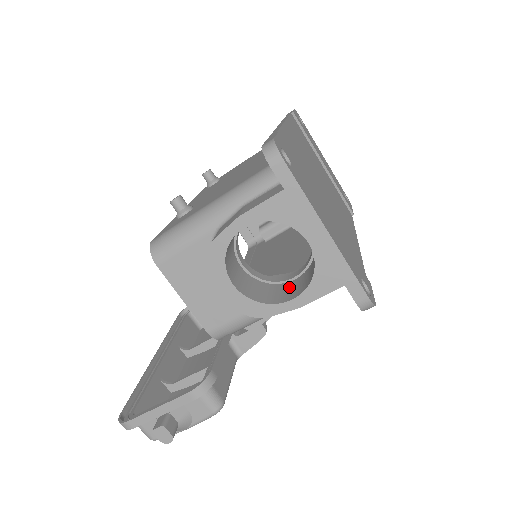
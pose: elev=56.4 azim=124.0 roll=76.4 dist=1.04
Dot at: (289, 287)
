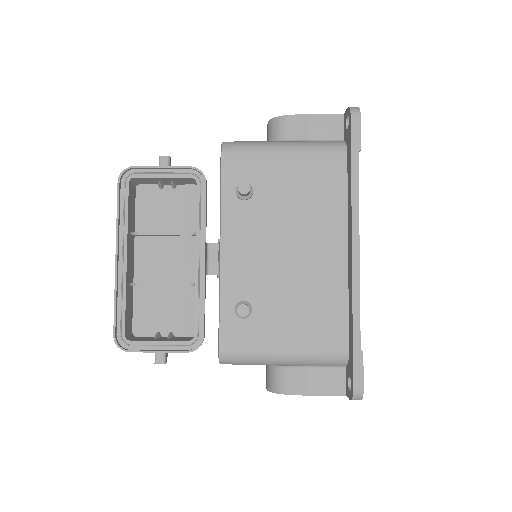
Dot at: occluded
